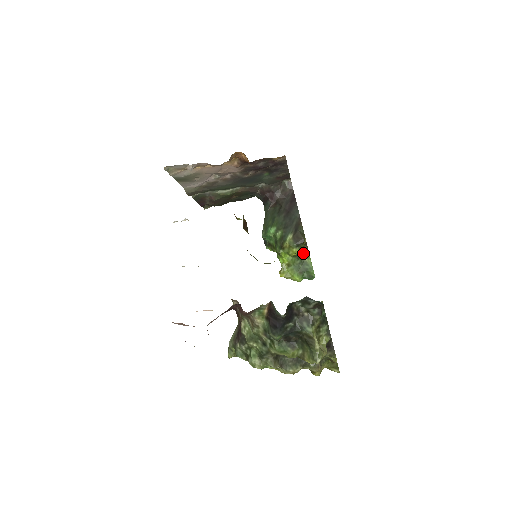
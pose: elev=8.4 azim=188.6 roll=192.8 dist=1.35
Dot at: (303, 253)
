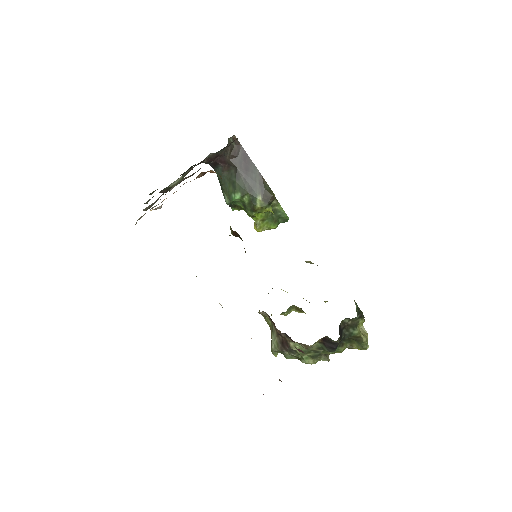
Dot at: (272, 203)
